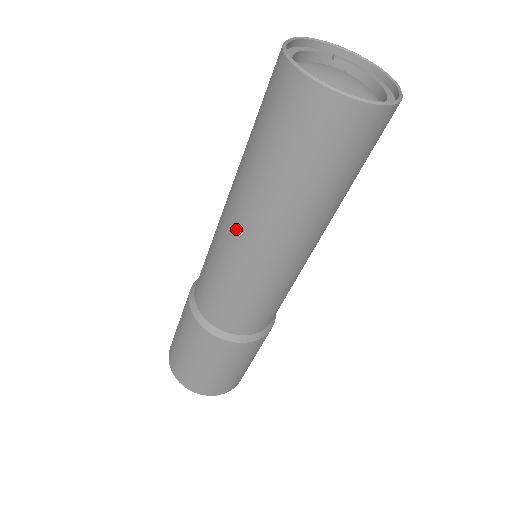
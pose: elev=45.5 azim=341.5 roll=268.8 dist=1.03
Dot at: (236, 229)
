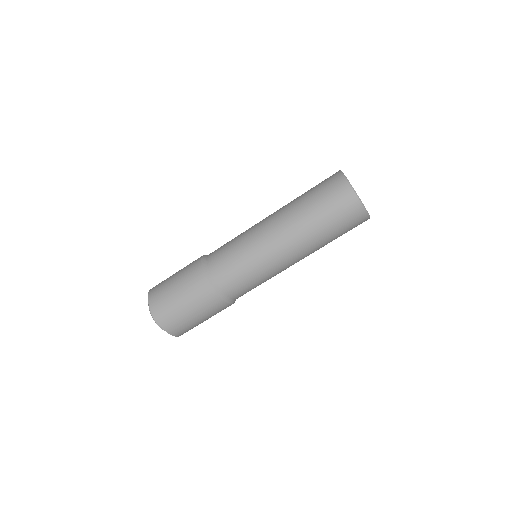
Dot at: (267, 220)
